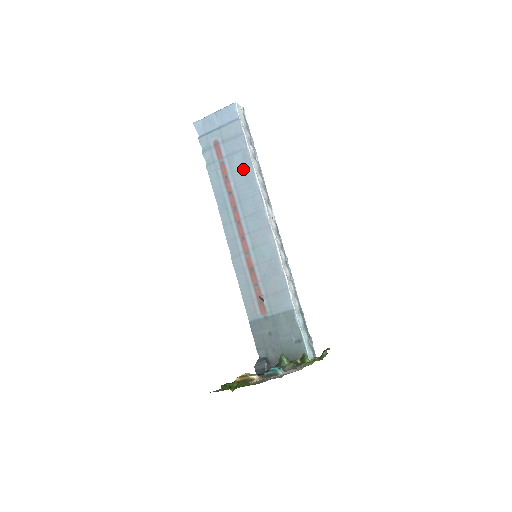
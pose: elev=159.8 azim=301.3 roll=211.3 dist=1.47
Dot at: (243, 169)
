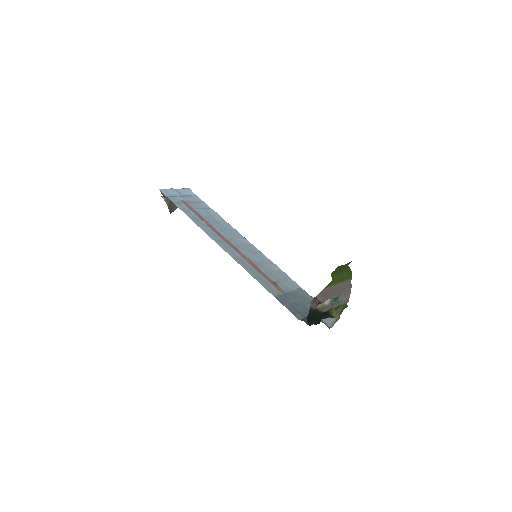
Dot at: (214, 217)
